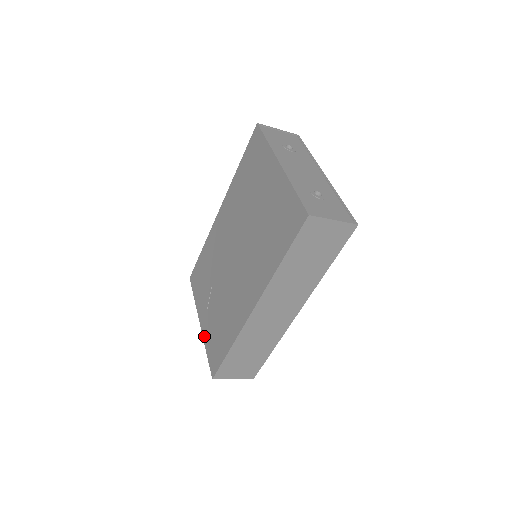
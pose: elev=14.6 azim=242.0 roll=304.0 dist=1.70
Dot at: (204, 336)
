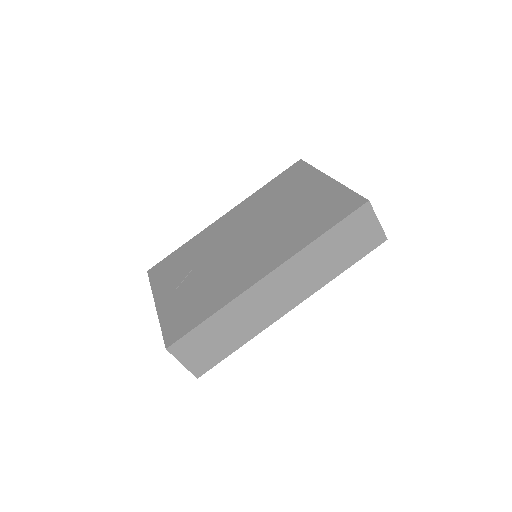
Dot at: (161, 313)
